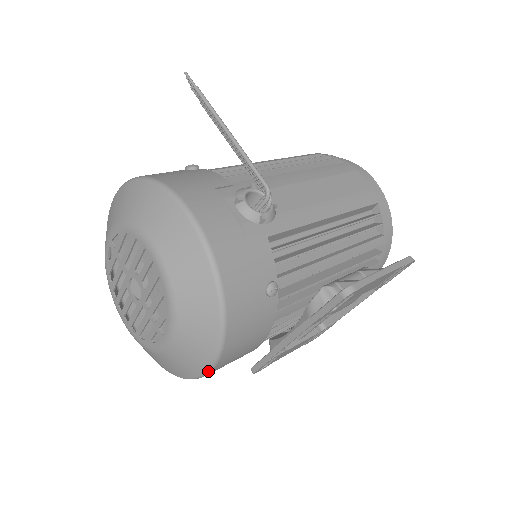
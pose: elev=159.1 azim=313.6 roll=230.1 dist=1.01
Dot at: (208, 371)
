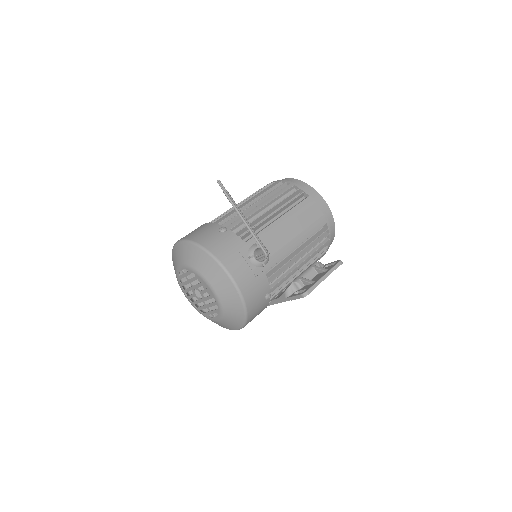
Dot at: occluded
